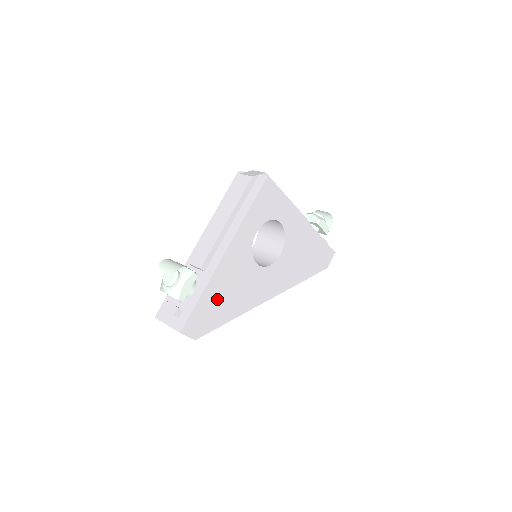
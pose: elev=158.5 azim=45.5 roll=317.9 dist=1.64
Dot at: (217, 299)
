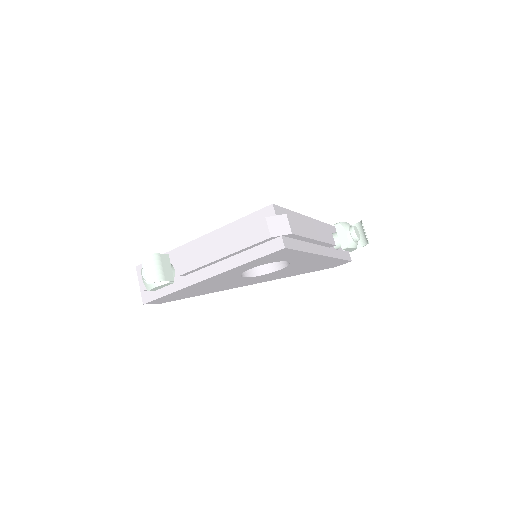
Dot at: (189, 292)
